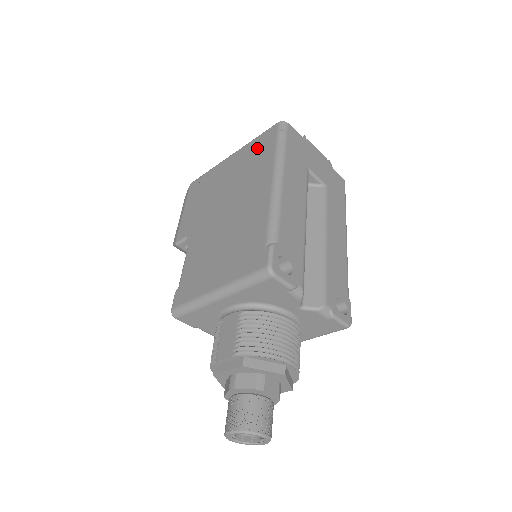
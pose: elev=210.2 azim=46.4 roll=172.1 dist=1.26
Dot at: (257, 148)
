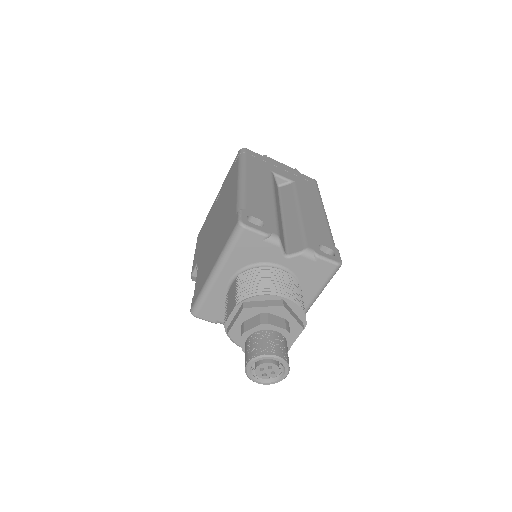
Dot at: (229, 175)
